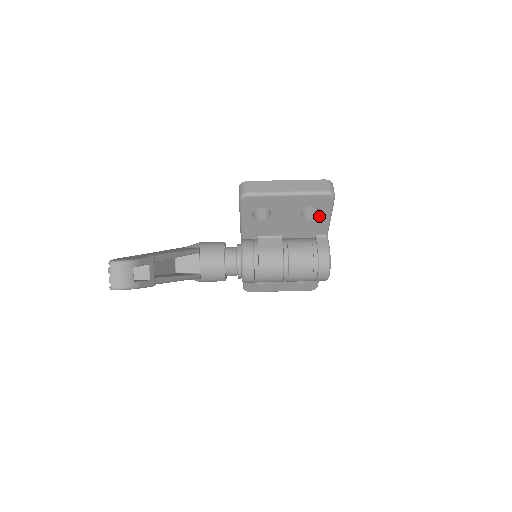
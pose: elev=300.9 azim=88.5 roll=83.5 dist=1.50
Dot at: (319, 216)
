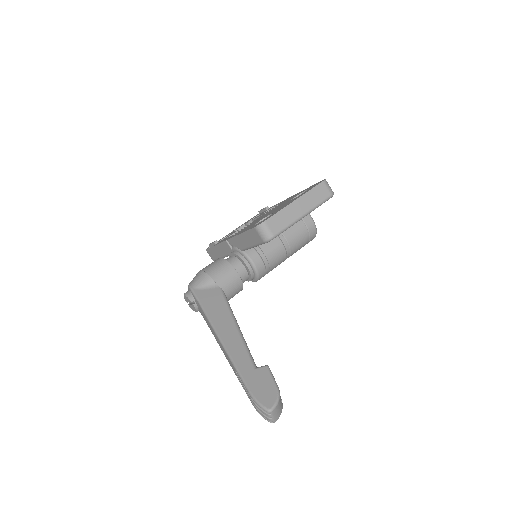
Dot at: occluded
